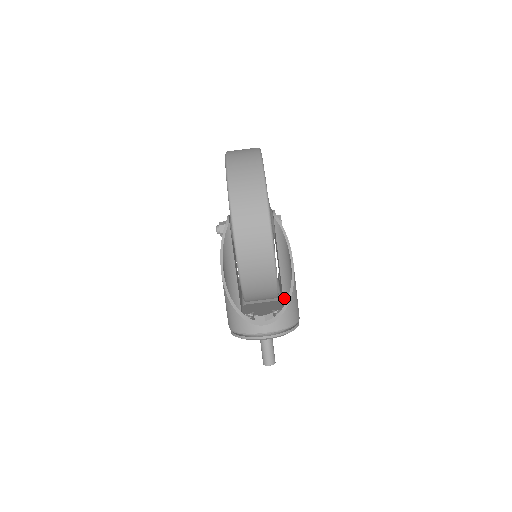
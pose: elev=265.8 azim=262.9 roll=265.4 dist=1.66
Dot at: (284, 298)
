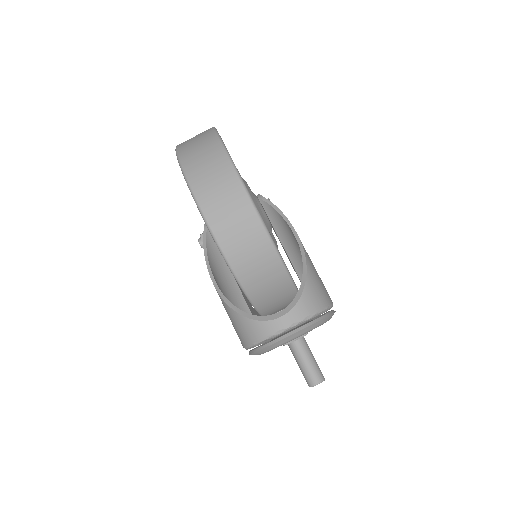
Dot at: occluded
